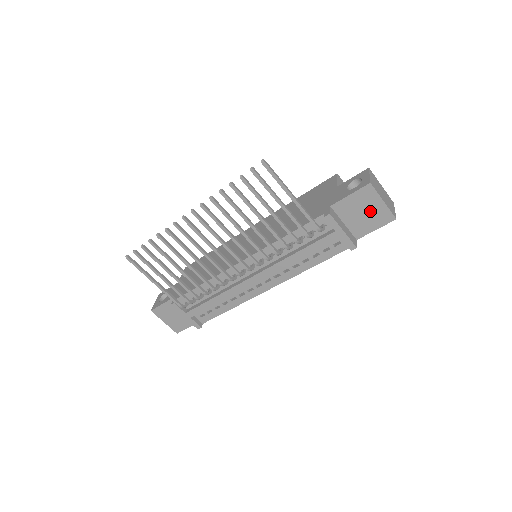
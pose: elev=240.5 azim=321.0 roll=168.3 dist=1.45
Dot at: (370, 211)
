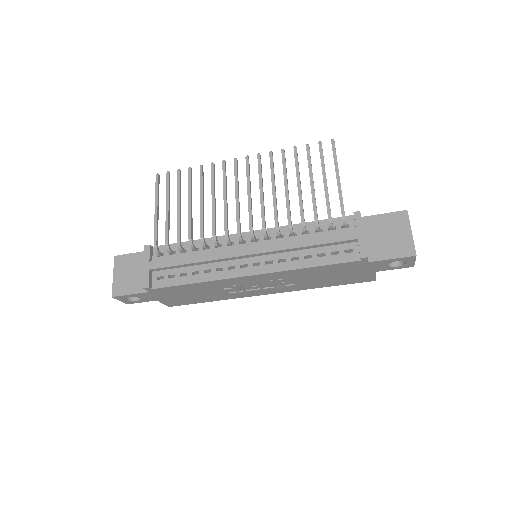
Dot at: (395, 237)
